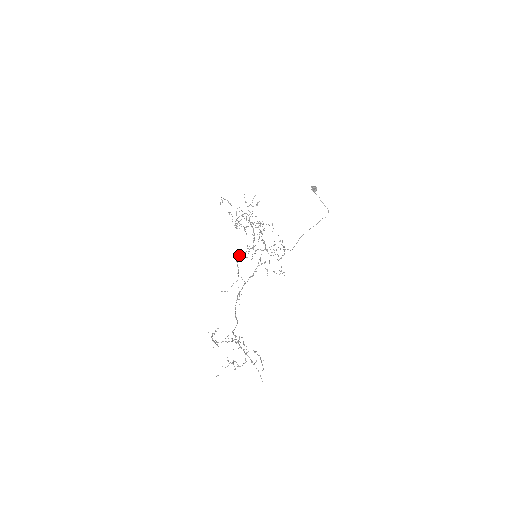
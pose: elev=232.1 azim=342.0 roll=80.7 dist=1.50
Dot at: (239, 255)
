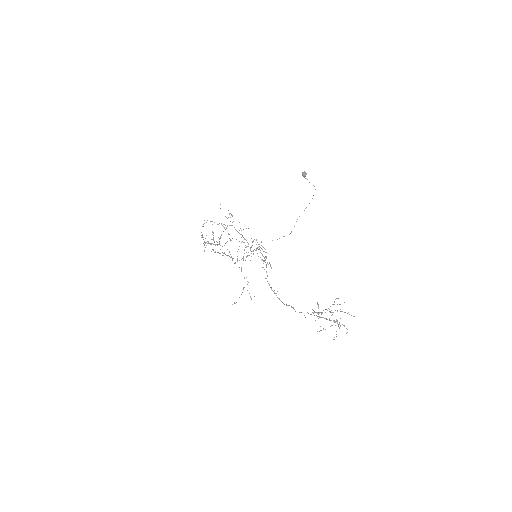
Dot at: occluded
